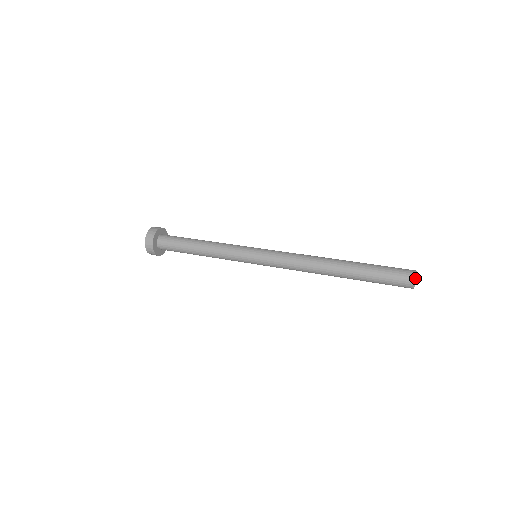
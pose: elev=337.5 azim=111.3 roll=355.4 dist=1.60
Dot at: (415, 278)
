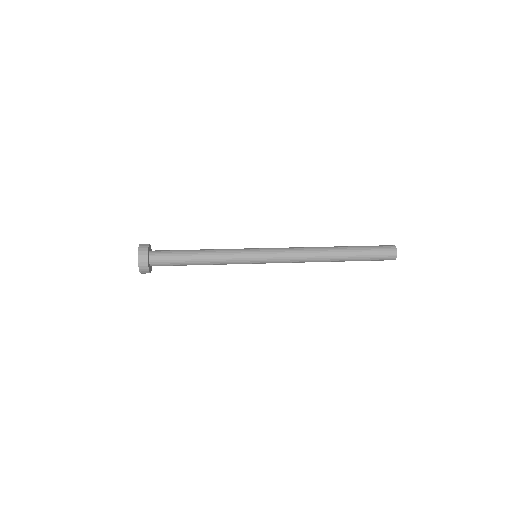
Dot at: occluded
